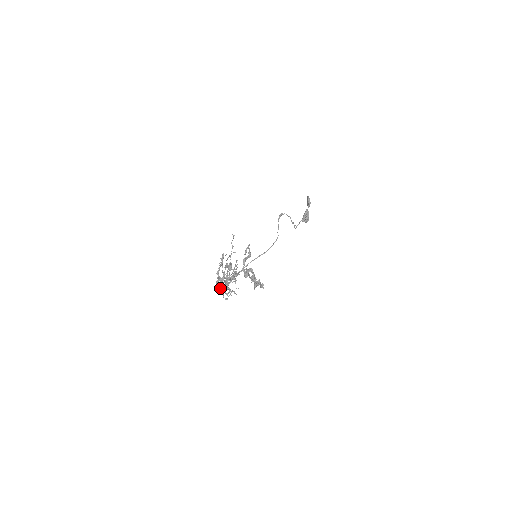
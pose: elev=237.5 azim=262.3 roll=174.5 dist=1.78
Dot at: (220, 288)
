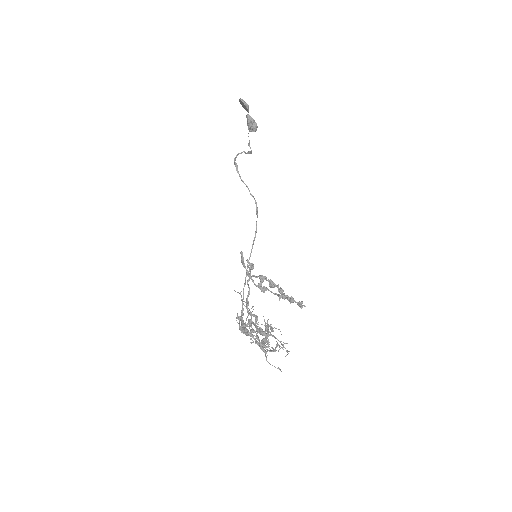
Dot at: (270, 364)
